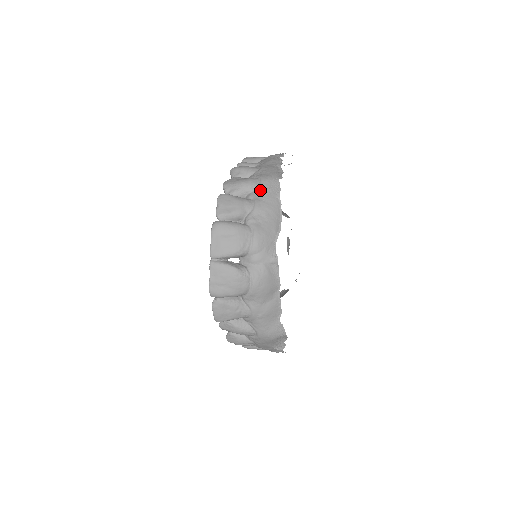
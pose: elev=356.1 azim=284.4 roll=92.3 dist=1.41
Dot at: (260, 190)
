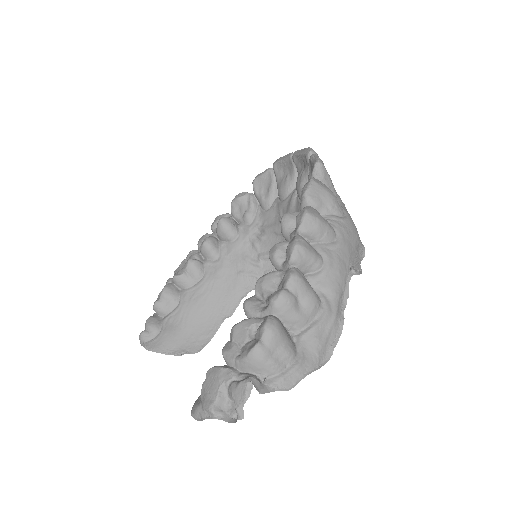
Dot at: occluded
